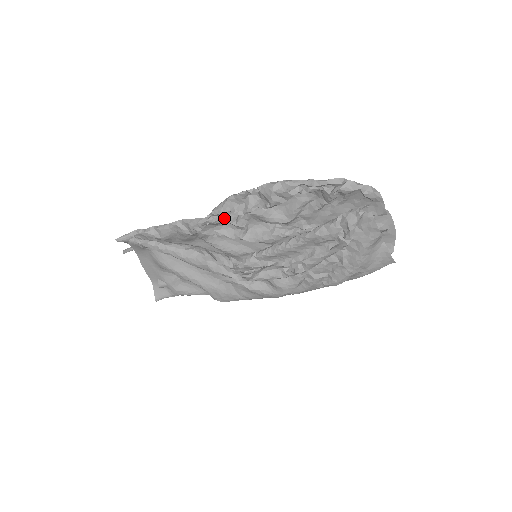
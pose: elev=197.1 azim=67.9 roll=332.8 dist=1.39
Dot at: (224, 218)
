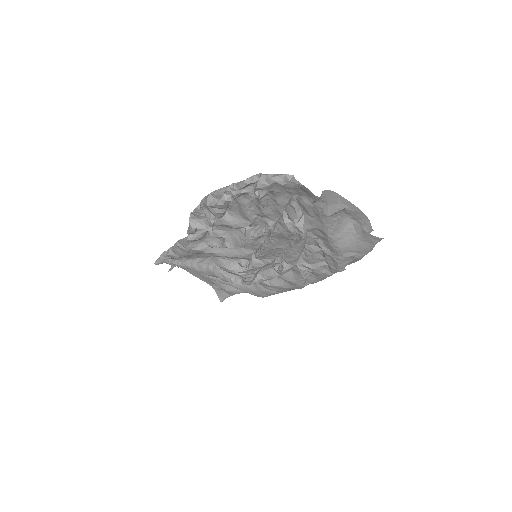
Dot at: (201, 233)
